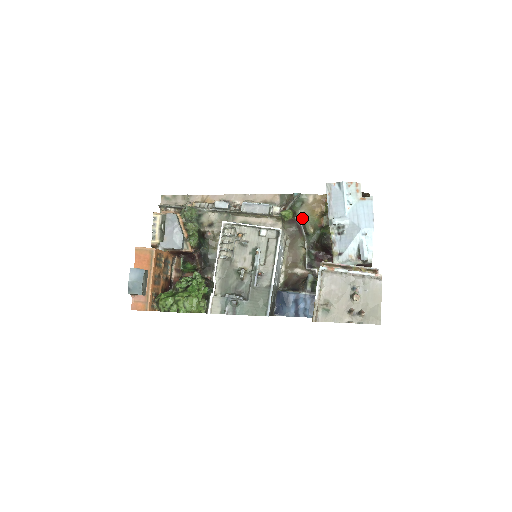
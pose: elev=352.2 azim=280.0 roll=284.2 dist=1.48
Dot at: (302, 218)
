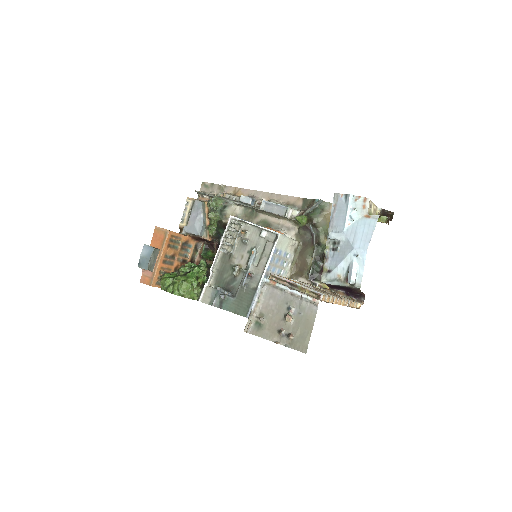
Dot at: (318, 226)
